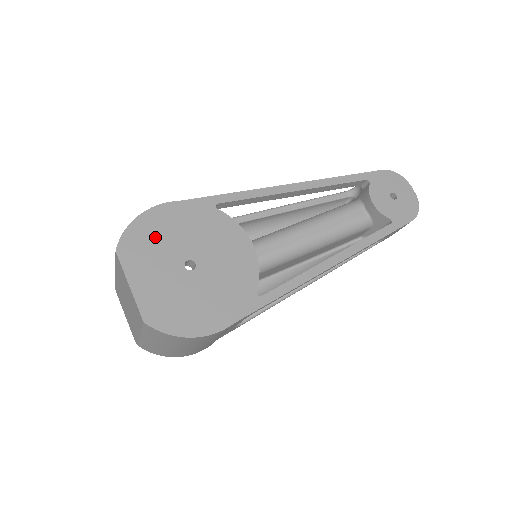
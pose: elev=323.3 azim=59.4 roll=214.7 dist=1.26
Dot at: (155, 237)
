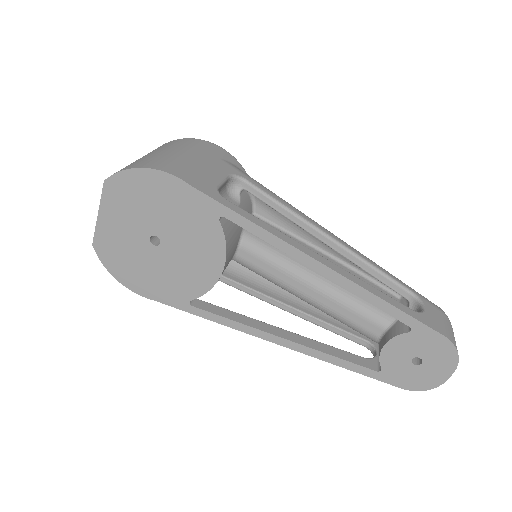
Dot at: (144, 197)
